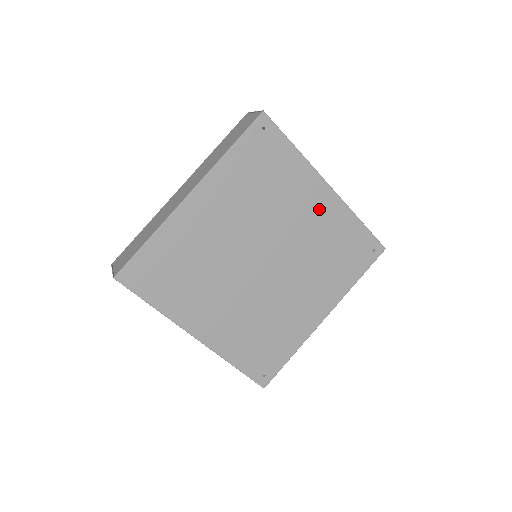
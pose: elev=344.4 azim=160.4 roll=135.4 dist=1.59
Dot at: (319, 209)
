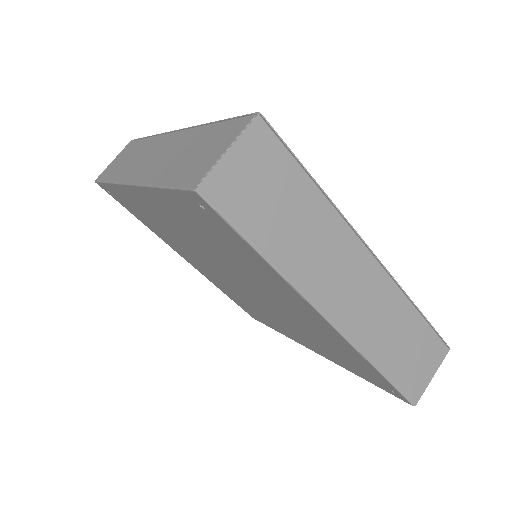
Dot at: (308, 316)
